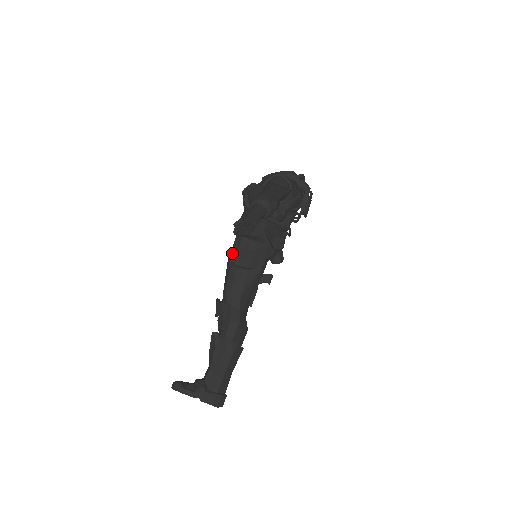
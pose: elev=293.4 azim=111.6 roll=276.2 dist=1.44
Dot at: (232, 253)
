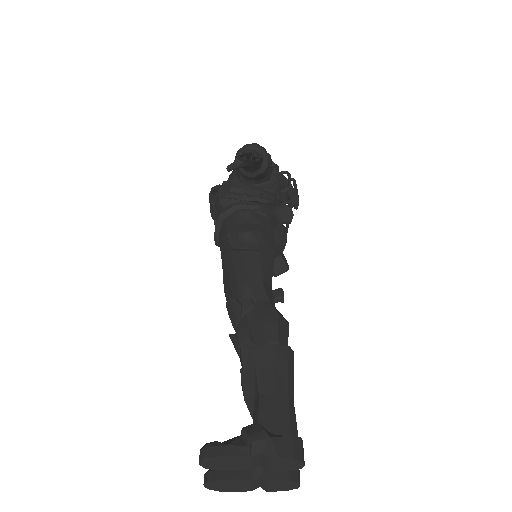
Dot at: (229, 234)
